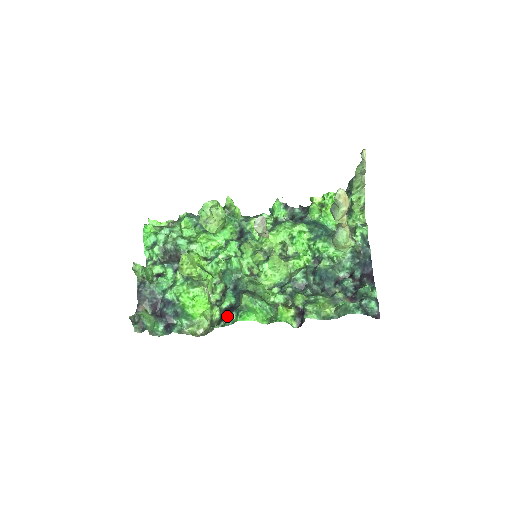
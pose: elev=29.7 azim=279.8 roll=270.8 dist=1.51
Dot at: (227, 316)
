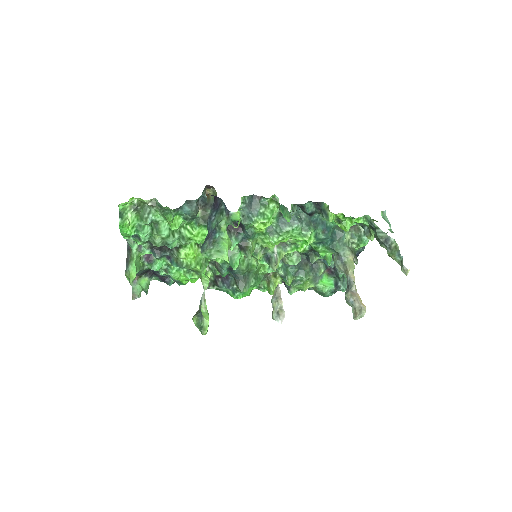
Dot at: (223, 288)
